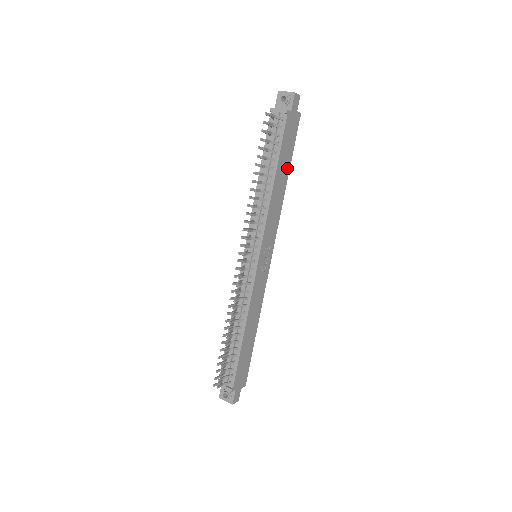
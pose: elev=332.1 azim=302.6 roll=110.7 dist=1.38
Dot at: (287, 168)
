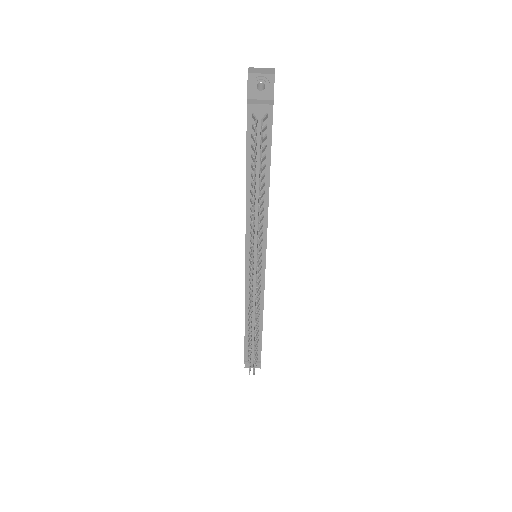
Dot at: occluded
